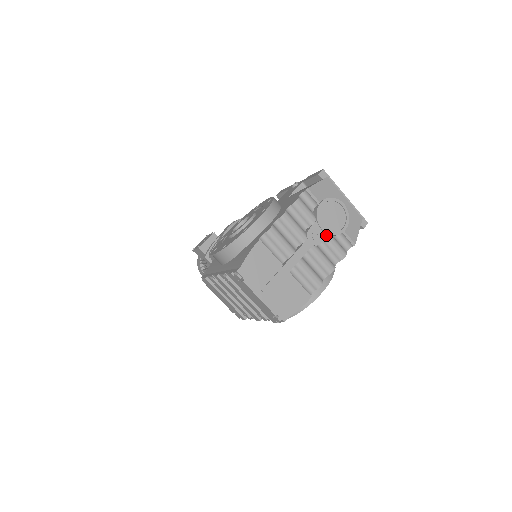
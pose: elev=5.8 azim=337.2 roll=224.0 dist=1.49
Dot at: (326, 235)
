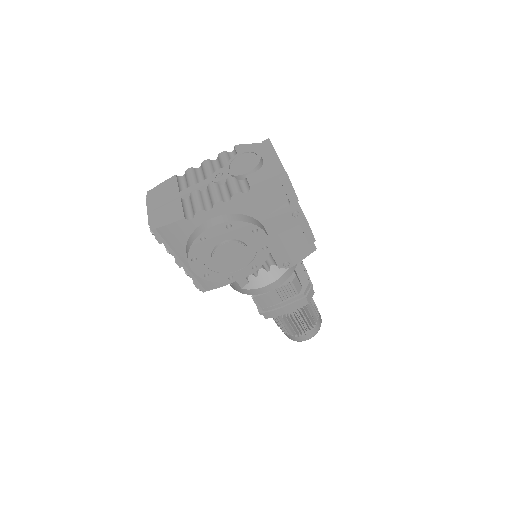
Dot at: (228, 175)
